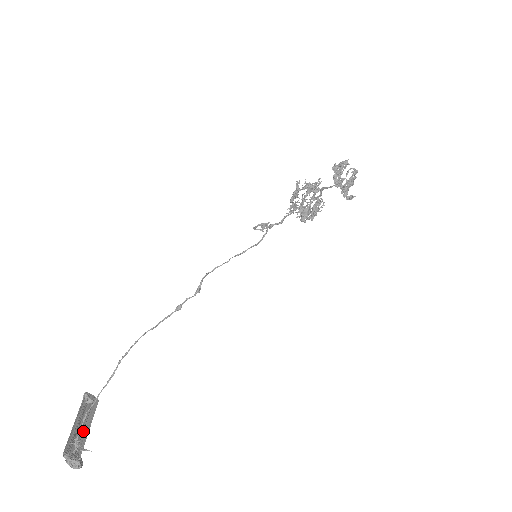
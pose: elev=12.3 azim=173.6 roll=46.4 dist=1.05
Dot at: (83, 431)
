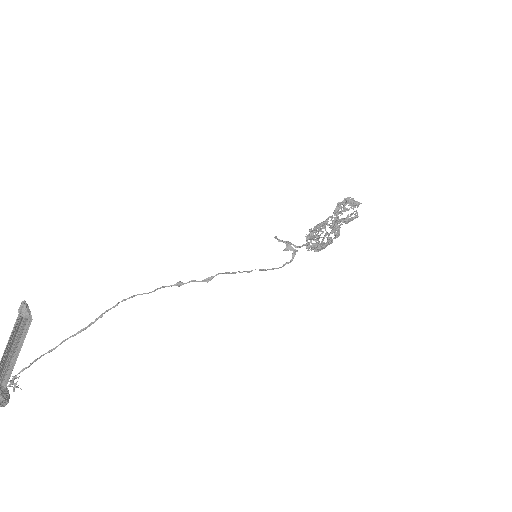
Dot at: (10, 351)
